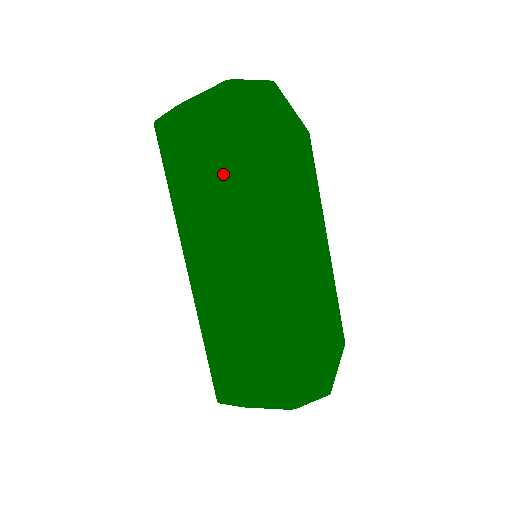
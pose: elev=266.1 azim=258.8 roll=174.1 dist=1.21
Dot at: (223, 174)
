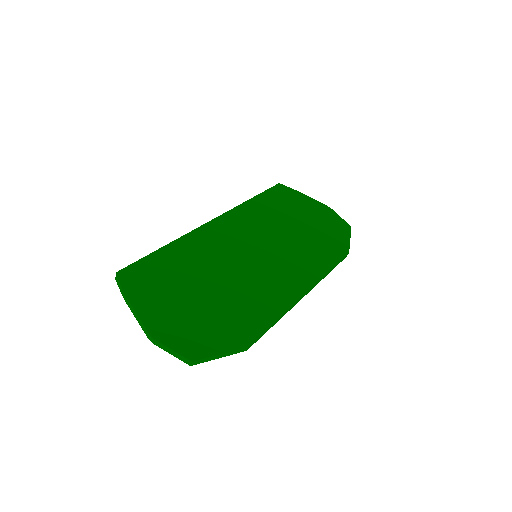
Dot at: (286, 220)
